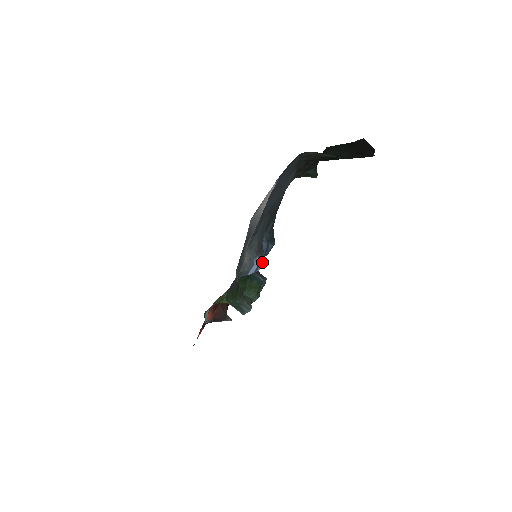
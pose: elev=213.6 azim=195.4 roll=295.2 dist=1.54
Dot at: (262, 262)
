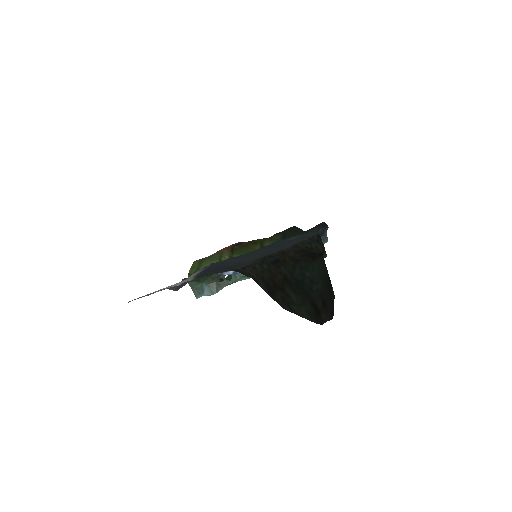
Dot at: occluded
